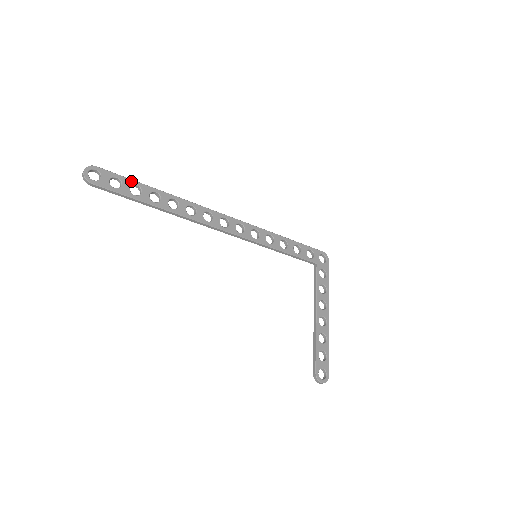
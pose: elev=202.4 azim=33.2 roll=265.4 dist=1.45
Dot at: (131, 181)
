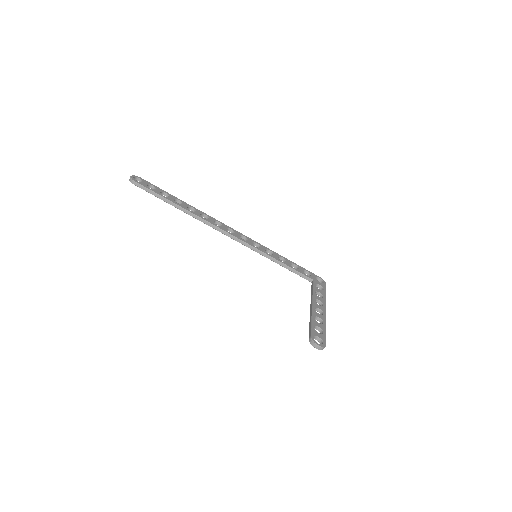
Dot at: (162, 190)
